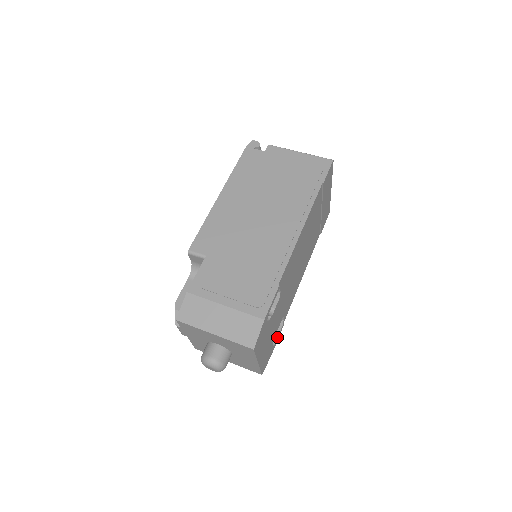
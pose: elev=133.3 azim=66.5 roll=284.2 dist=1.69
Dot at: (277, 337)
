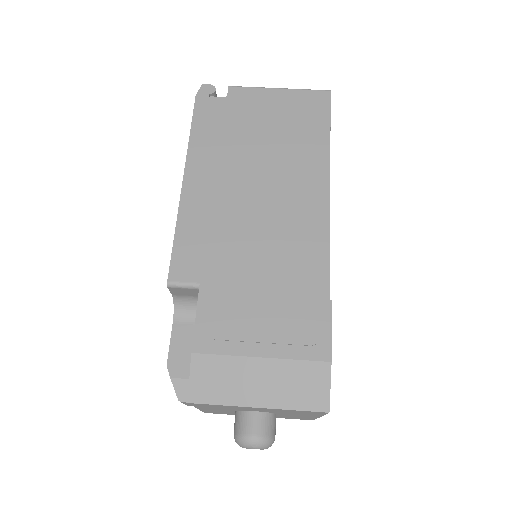
Dot at: occluded
